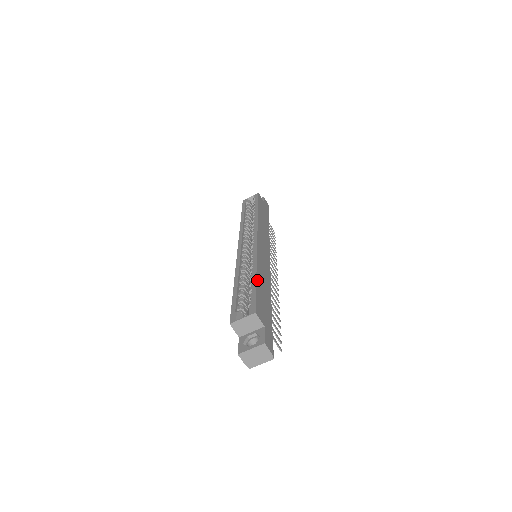
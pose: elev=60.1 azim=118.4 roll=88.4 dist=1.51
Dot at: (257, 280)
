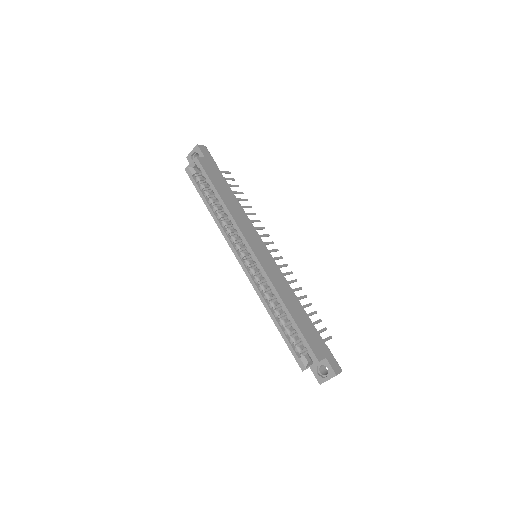
Dot at: (293, 317)
